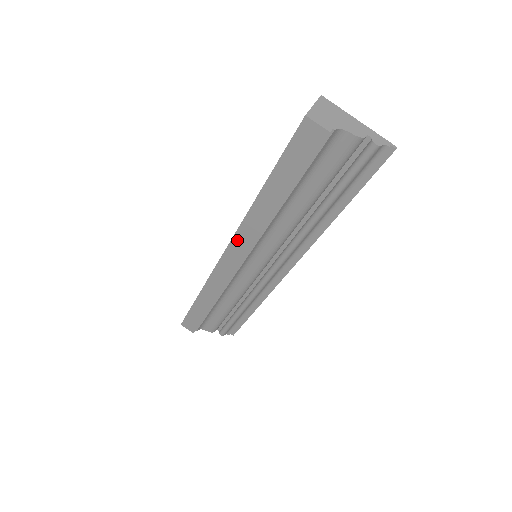
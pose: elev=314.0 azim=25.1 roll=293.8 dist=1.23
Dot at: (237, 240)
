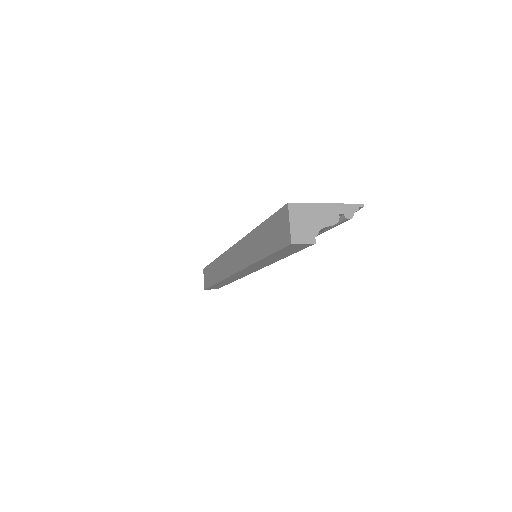
Dot at: (244, 271)
